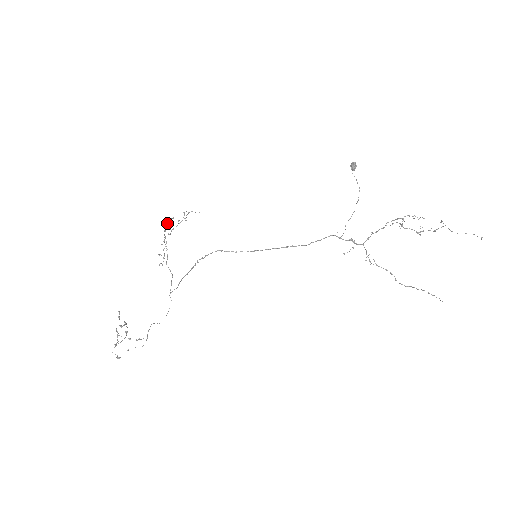
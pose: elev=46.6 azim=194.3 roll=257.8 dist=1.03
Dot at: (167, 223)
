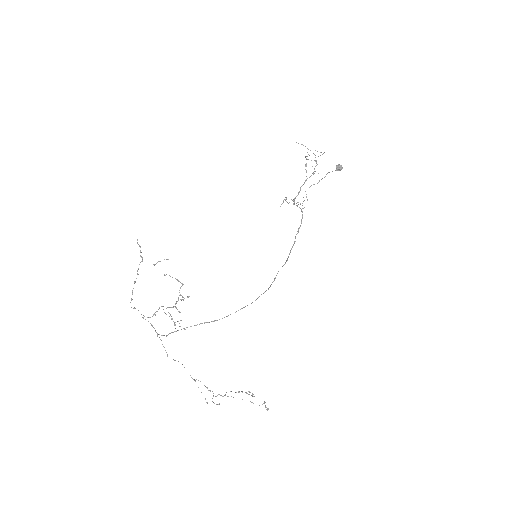
Dot at: occluded
